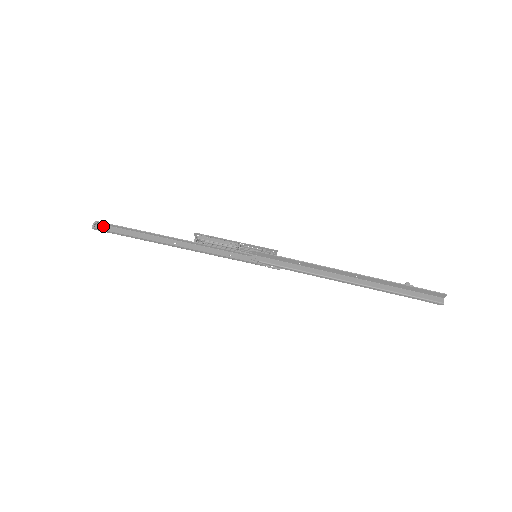
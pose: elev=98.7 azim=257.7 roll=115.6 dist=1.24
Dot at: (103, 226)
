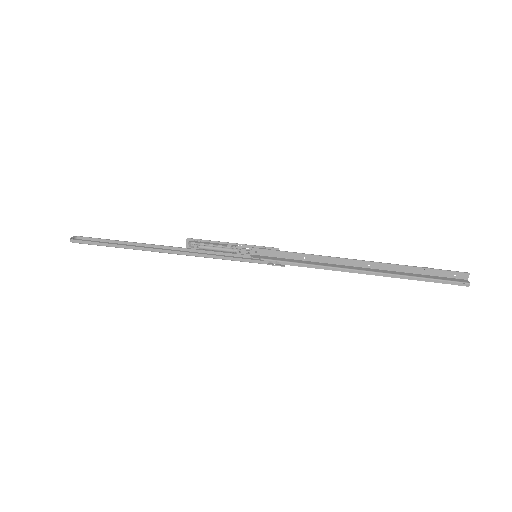
Dot at: (83, 240)
